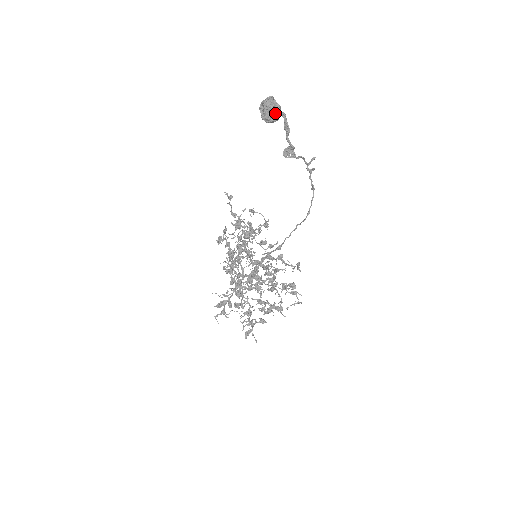
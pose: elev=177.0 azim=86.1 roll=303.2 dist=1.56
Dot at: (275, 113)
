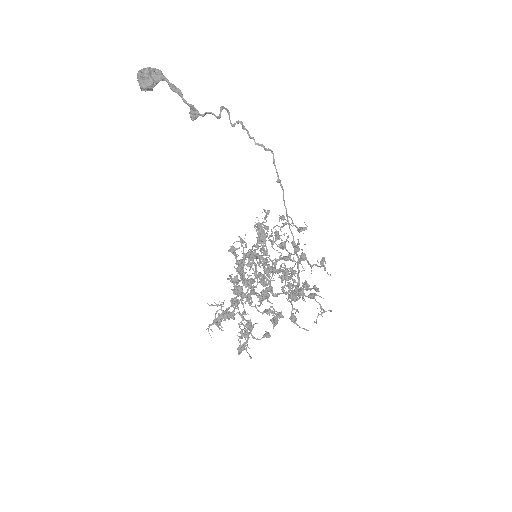
Dot at: (144, 78)
